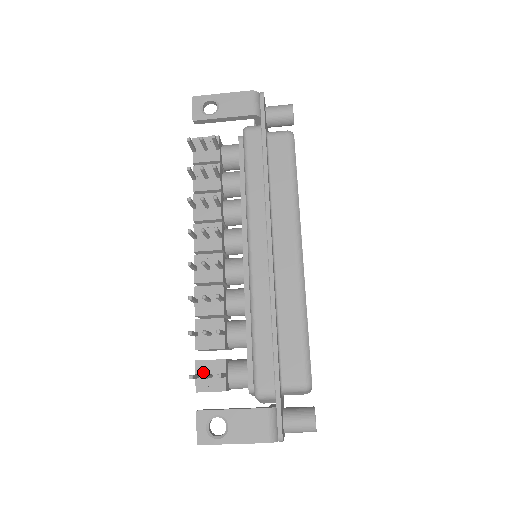
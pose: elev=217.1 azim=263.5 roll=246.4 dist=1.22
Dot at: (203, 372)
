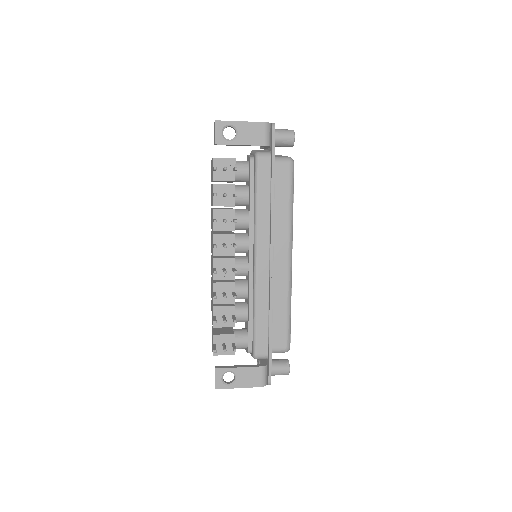
Dot at: (218, 342)
